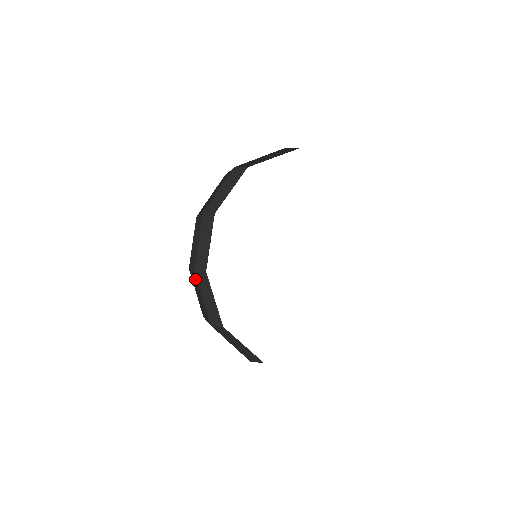
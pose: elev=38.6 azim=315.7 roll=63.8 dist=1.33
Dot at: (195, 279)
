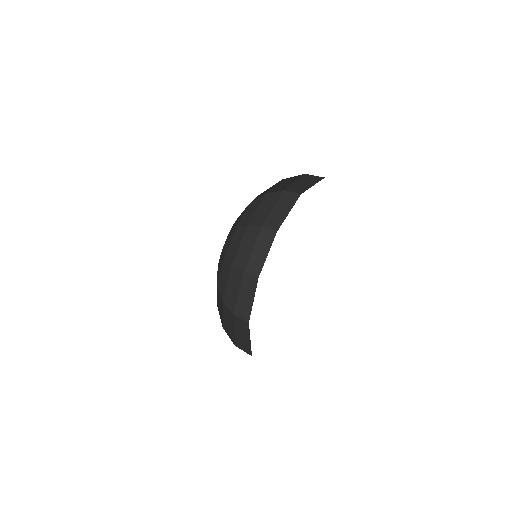
Dot at: (239, 276)
